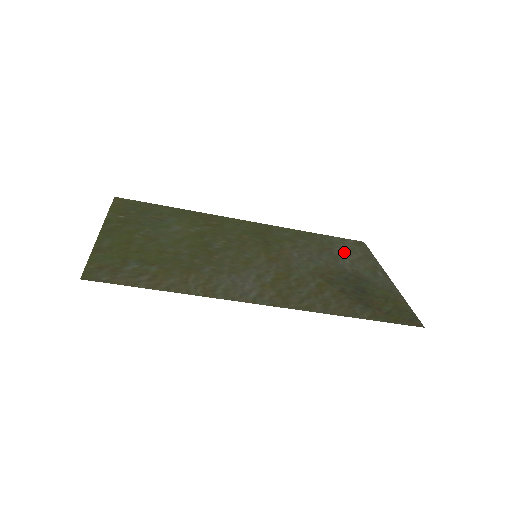
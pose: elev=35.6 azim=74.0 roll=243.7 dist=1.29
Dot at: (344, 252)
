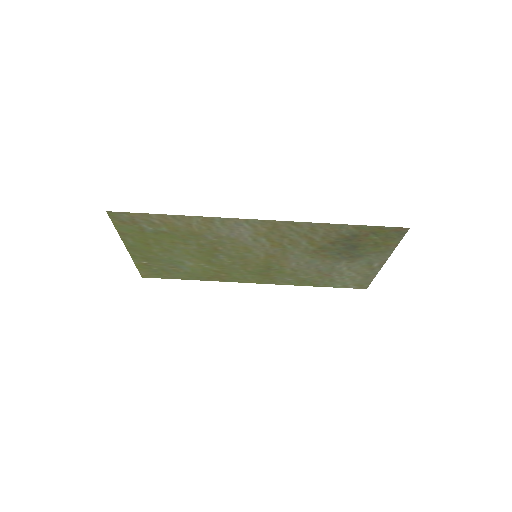
Dot at: (343, 275)
